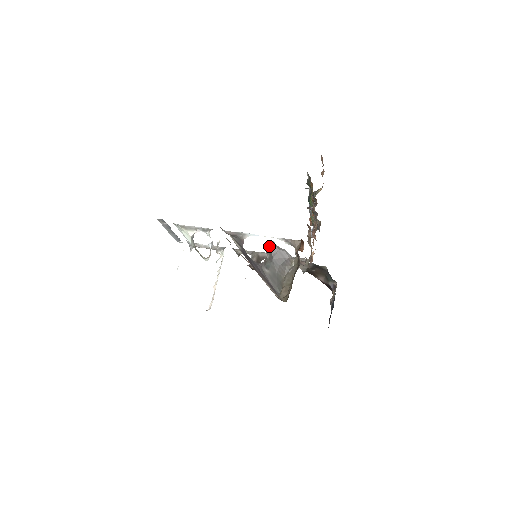
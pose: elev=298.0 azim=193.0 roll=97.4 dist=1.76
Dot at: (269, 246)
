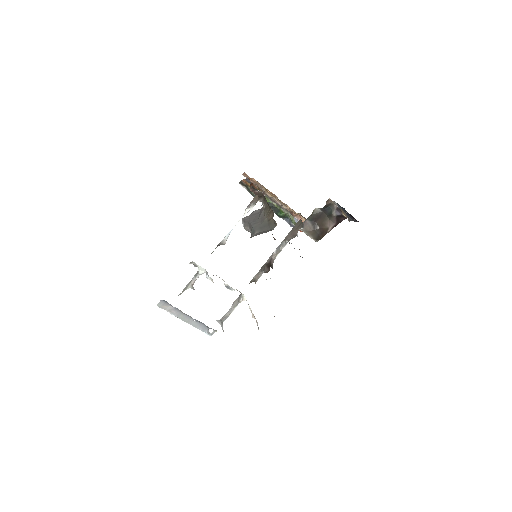
Dot at: (243, 224)
